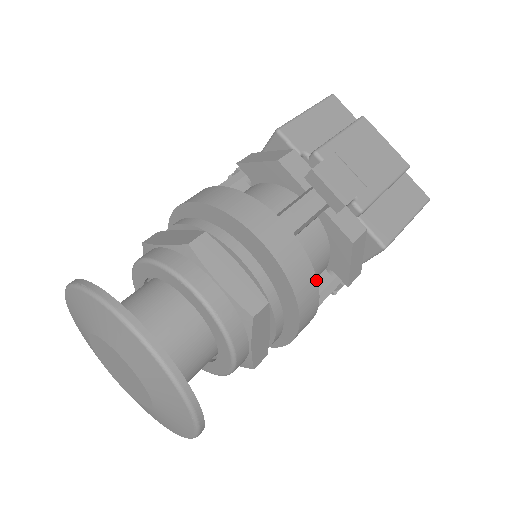
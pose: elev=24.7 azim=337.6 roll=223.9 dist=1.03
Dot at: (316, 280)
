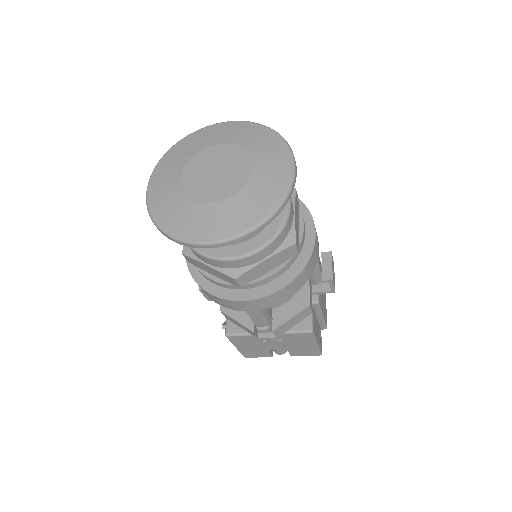
Dot at: (304, 284)
